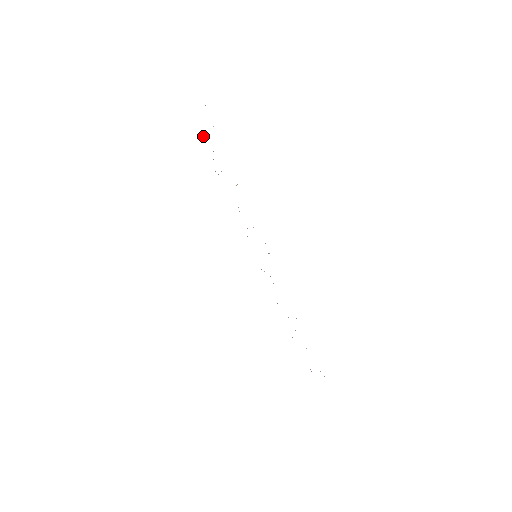
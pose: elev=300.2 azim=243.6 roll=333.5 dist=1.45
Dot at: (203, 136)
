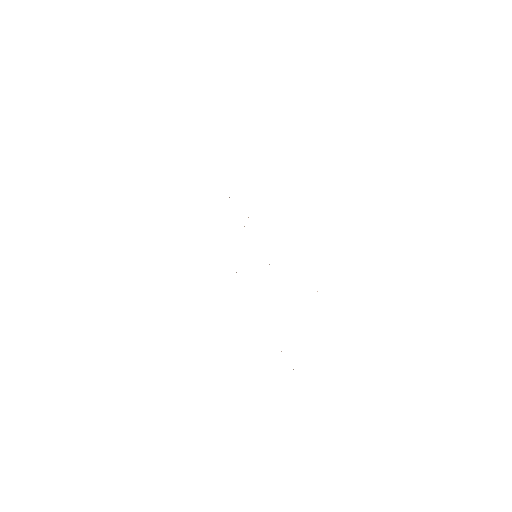
Dot at: occluded
